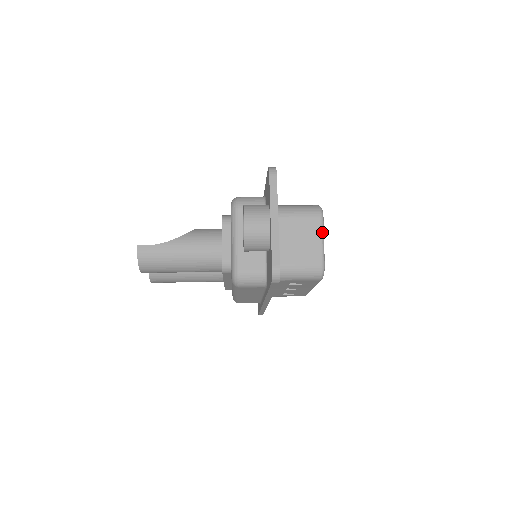
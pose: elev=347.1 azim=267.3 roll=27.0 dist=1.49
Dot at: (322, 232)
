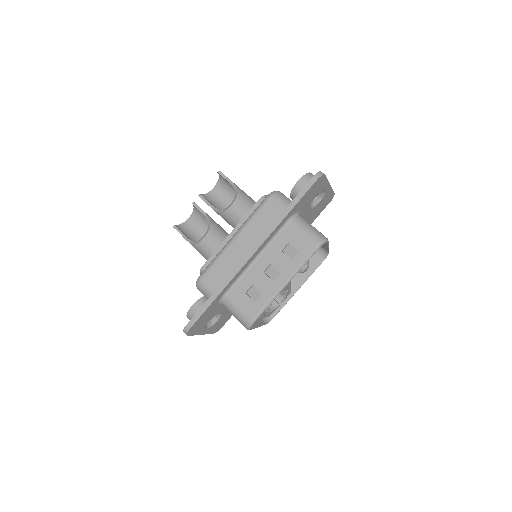
Dot at: occluded
